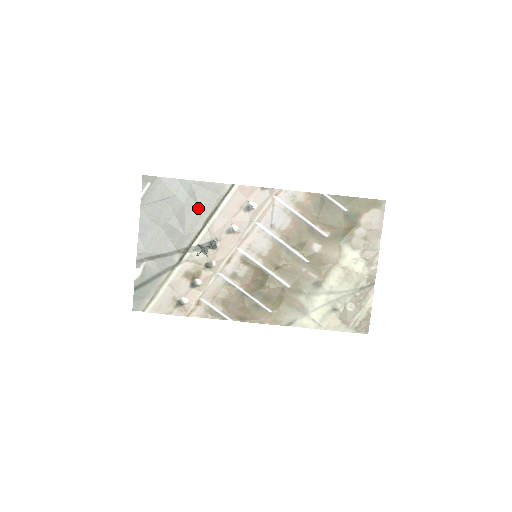
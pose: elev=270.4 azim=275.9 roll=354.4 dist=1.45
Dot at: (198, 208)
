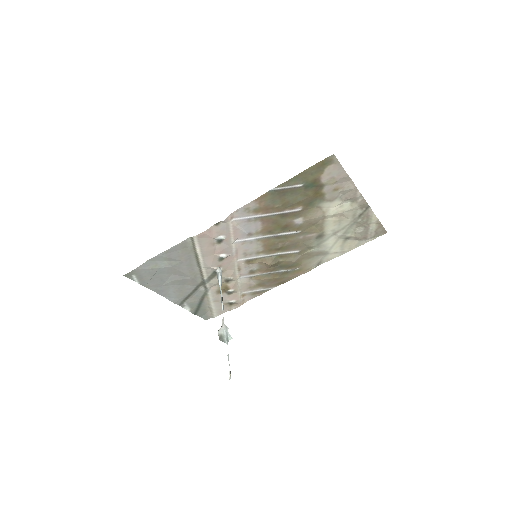
Dot at: (183, 263)
